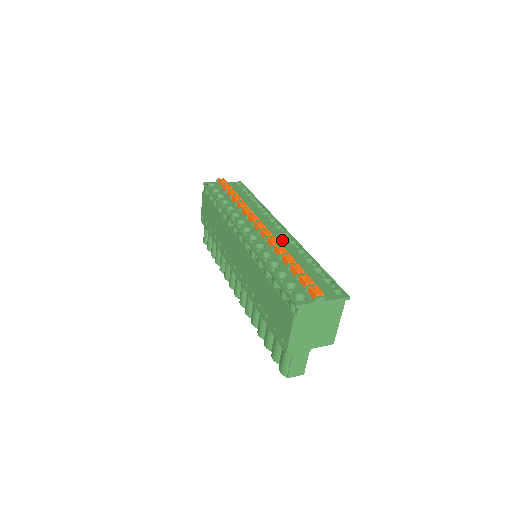
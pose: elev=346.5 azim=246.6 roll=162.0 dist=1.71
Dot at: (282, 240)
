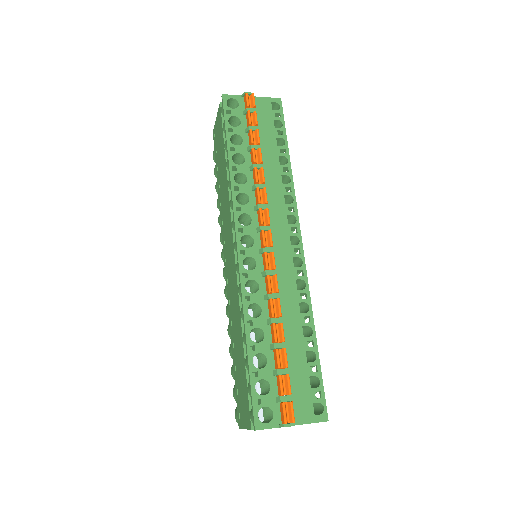
Dot at: (287, 275)
